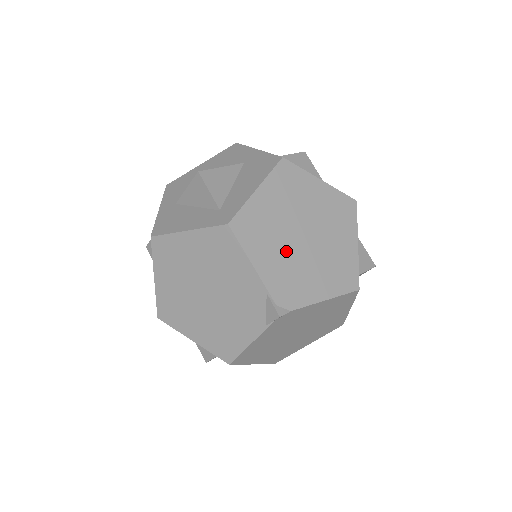
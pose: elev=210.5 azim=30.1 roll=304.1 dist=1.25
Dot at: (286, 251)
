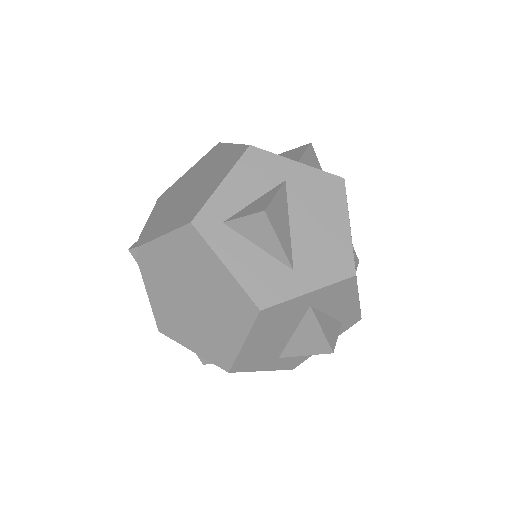
Dot at: (171, 205)
